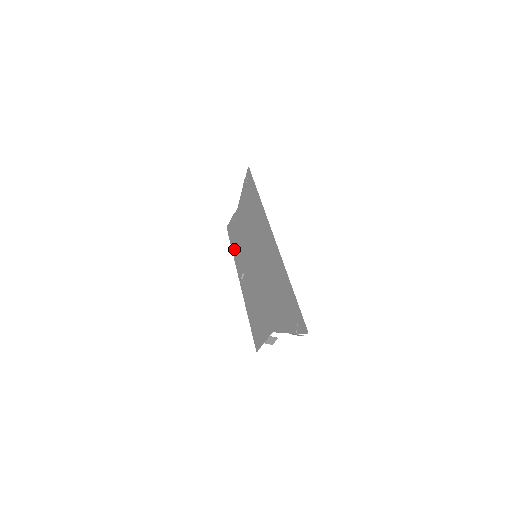
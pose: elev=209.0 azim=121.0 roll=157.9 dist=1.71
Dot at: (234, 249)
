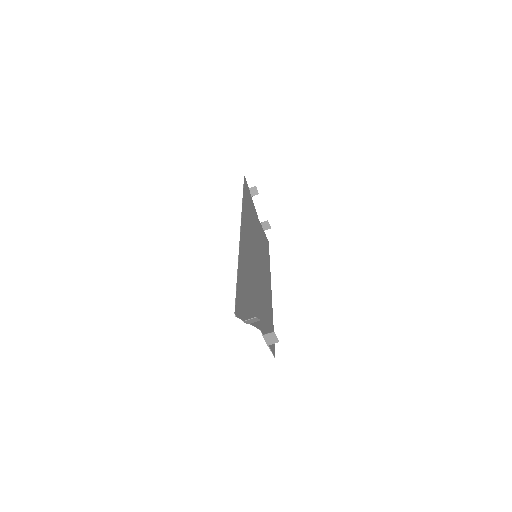
Dot at: (267, 259)
